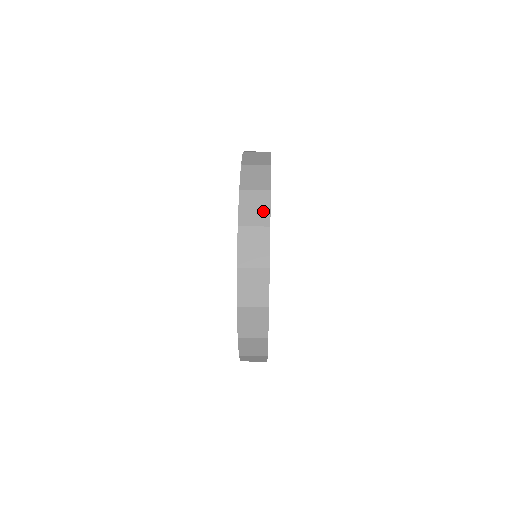
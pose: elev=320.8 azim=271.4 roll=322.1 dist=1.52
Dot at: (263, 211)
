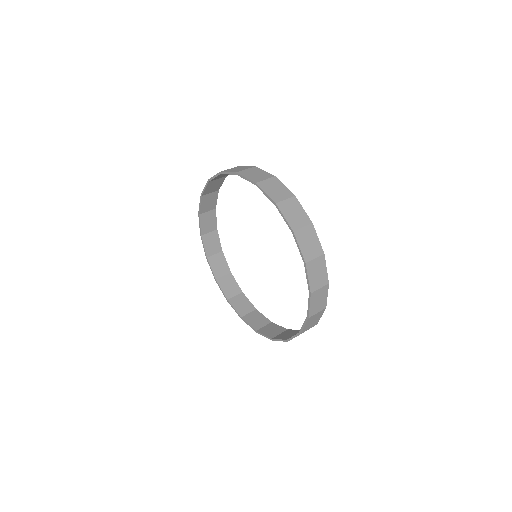
Dot at: (301, 213)
